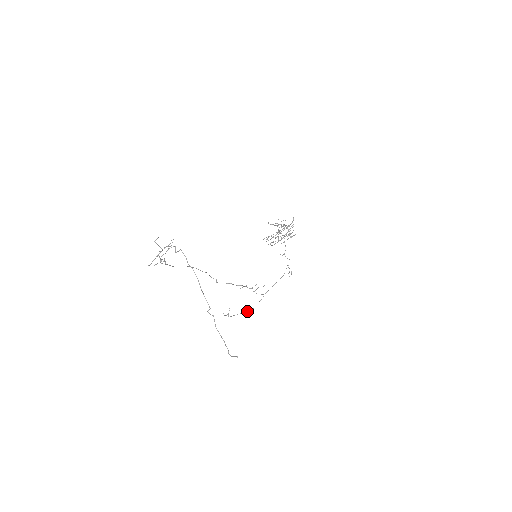
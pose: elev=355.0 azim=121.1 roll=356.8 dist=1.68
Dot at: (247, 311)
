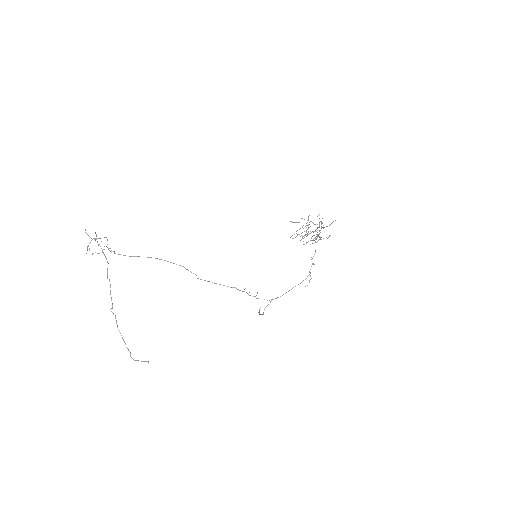
Dot at: occluded
